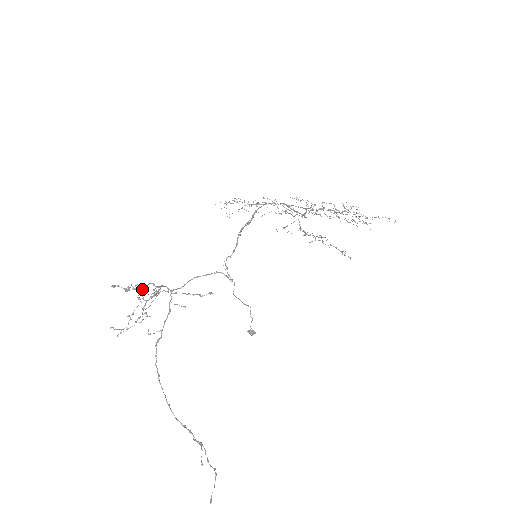
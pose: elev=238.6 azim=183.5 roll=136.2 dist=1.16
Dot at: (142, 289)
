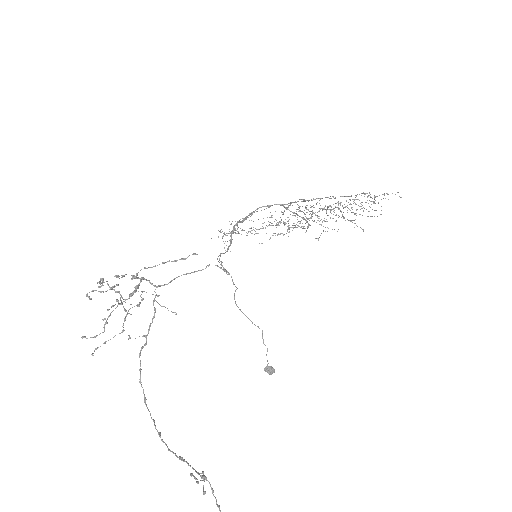
Dot at: (117, 277)
